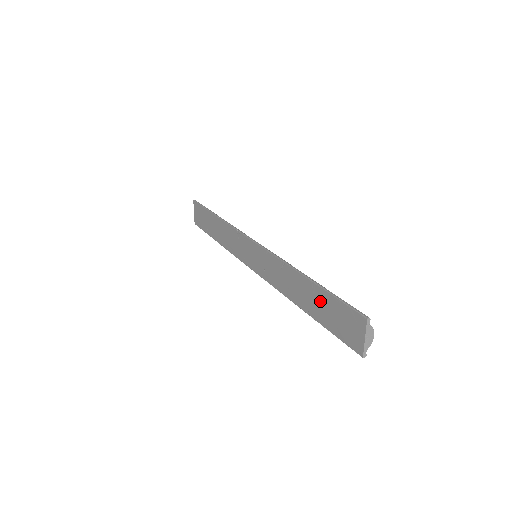
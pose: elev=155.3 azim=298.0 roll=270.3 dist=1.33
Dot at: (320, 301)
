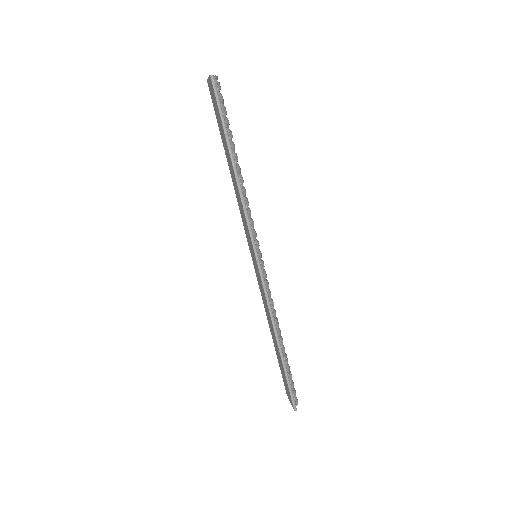
Dot at: (280, 361)
